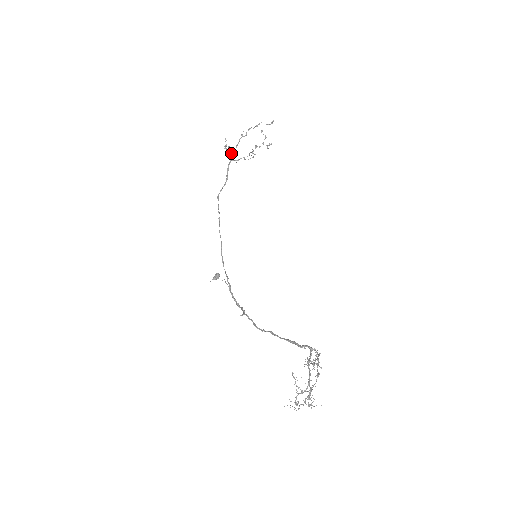
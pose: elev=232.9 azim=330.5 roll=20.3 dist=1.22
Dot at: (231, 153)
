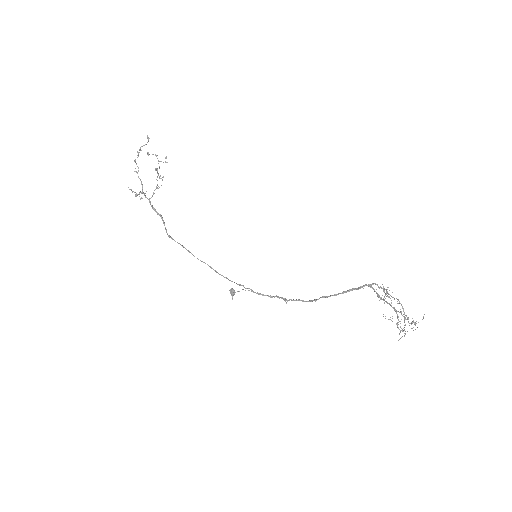
Dot at: (144, 195)
